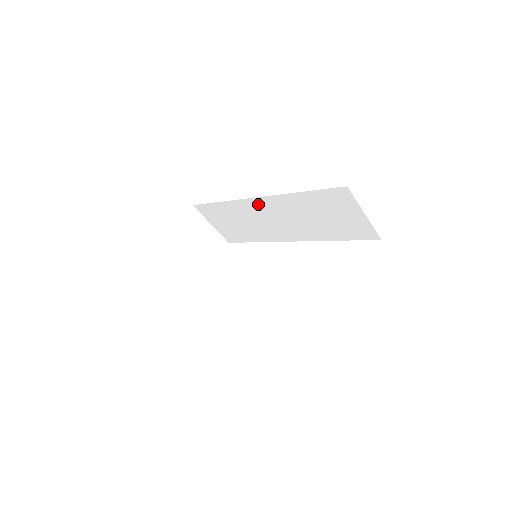
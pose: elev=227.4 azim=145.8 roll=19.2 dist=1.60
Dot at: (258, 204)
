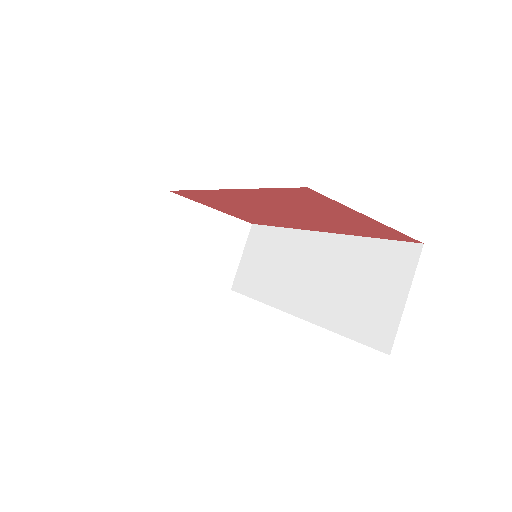
Dot at: (309, 242)
